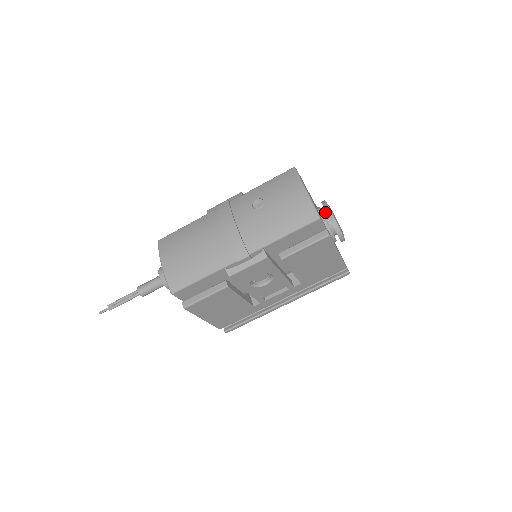
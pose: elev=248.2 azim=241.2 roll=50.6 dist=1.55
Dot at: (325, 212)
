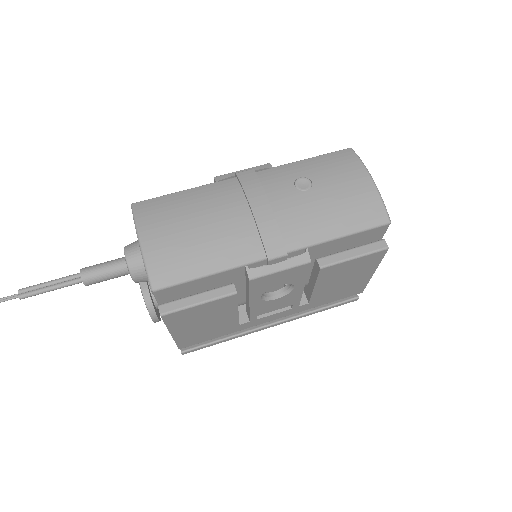
Dot at: occluded
